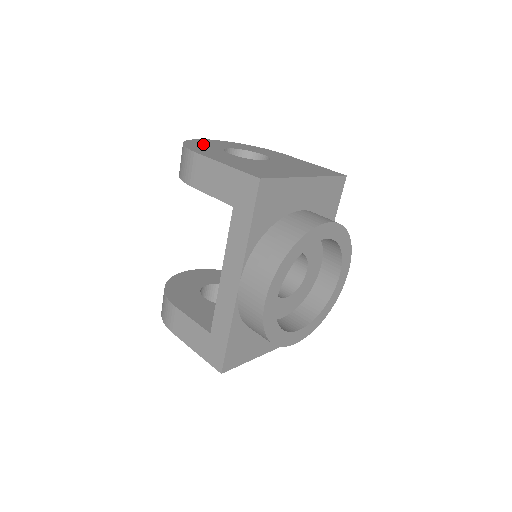
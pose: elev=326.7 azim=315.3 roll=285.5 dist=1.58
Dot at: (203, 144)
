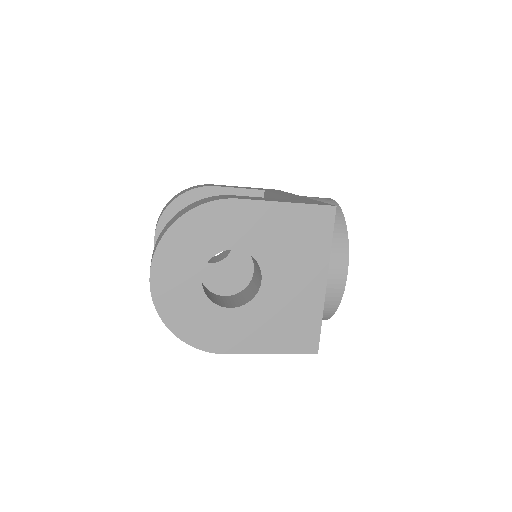
Dot at: occluded
